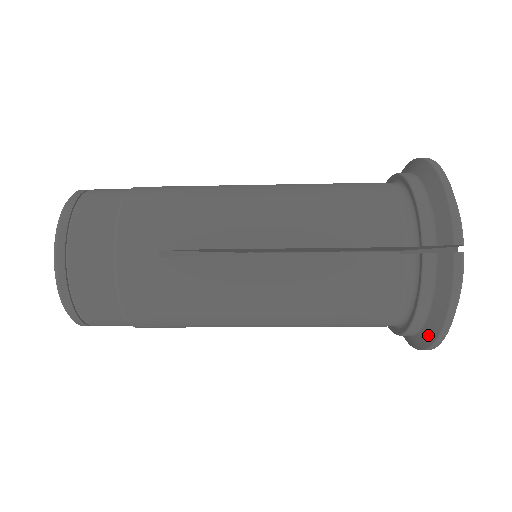
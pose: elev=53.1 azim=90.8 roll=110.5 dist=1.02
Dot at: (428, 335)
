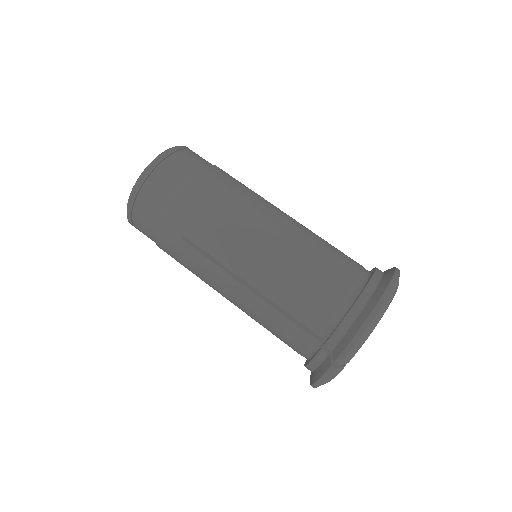
Dot at: (377, 295)
